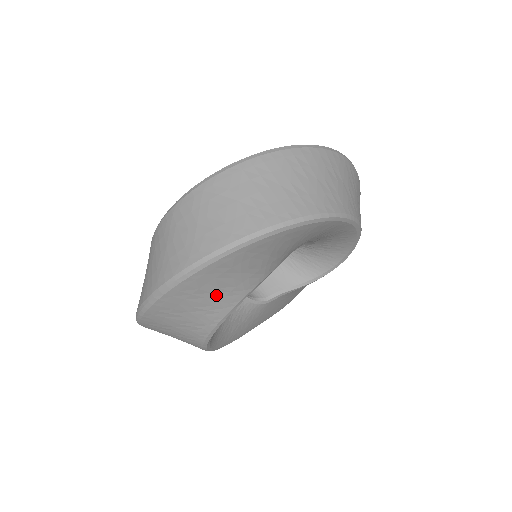
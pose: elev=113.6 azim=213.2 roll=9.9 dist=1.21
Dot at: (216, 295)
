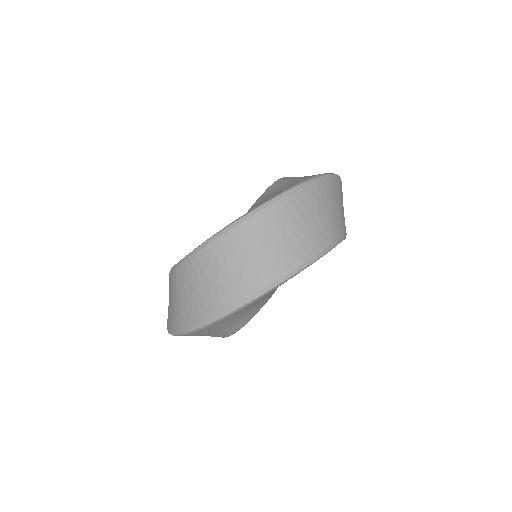
Dot at: (237, 320)
